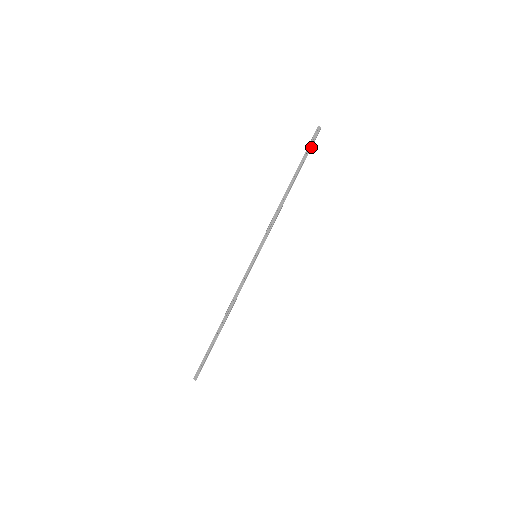
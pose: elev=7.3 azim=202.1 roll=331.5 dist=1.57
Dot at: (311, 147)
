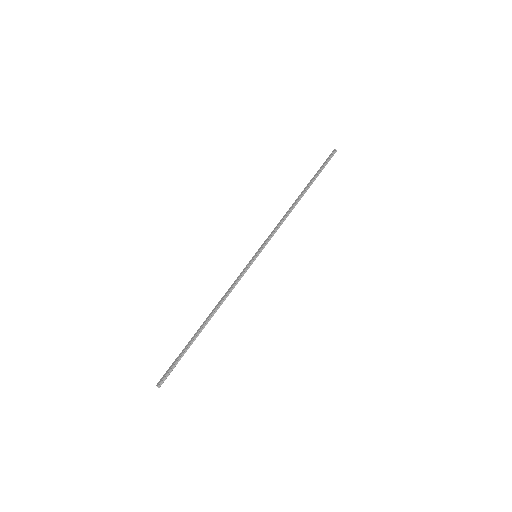
Dot at: (325, 165)
